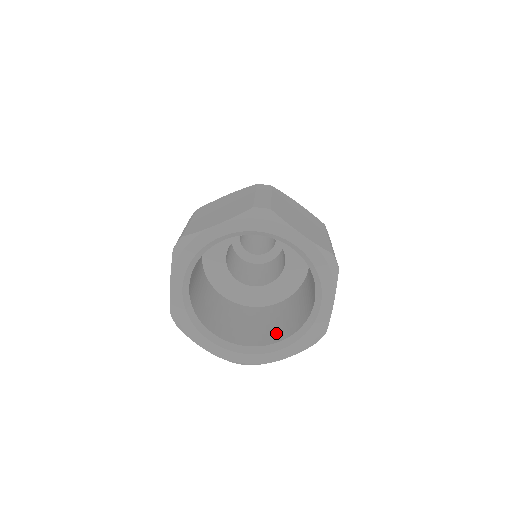
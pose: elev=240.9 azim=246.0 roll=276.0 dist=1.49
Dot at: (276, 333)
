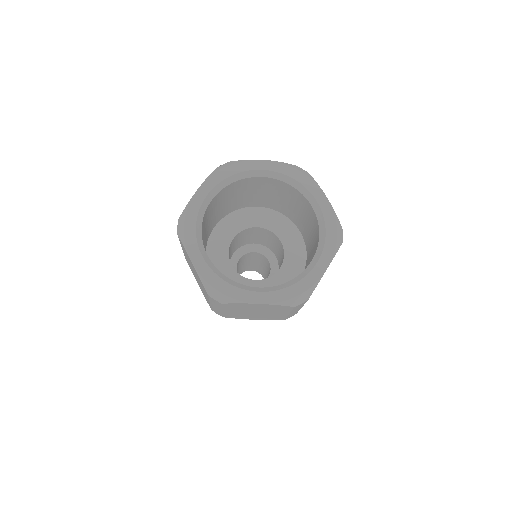
Dot at: occluded
